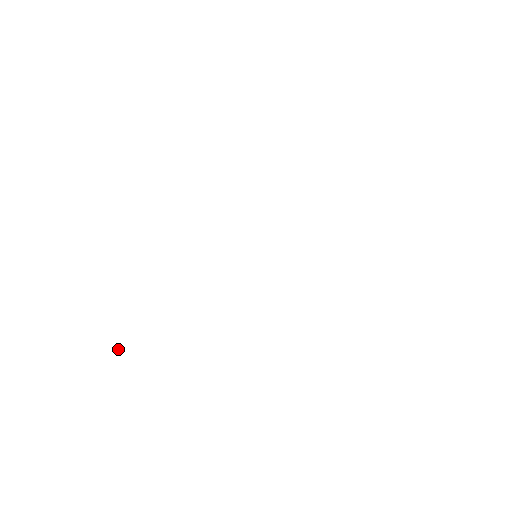
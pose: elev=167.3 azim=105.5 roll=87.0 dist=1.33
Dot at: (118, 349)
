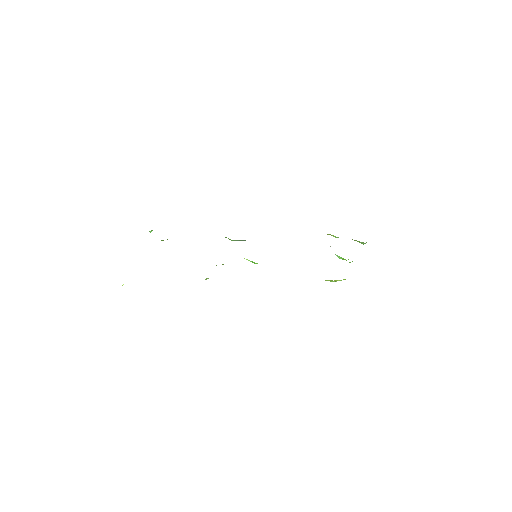
Dot at: (122, 285)
